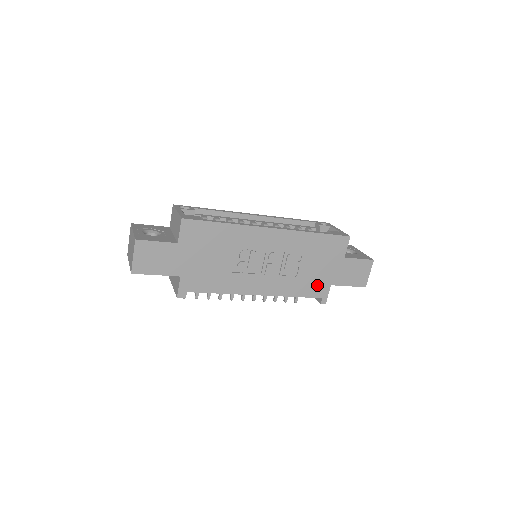
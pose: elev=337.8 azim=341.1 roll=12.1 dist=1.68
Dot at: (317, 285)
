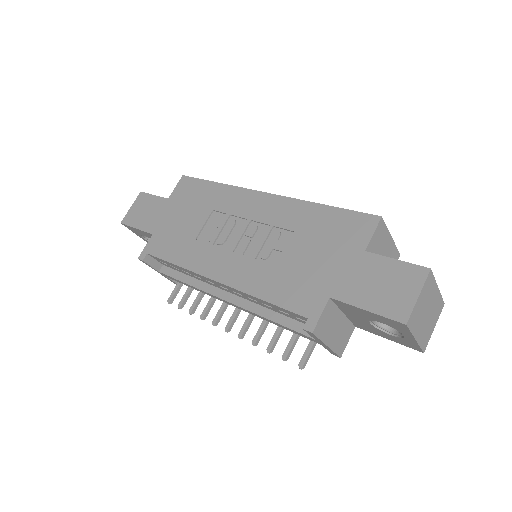
Dot at: (305, 290)
